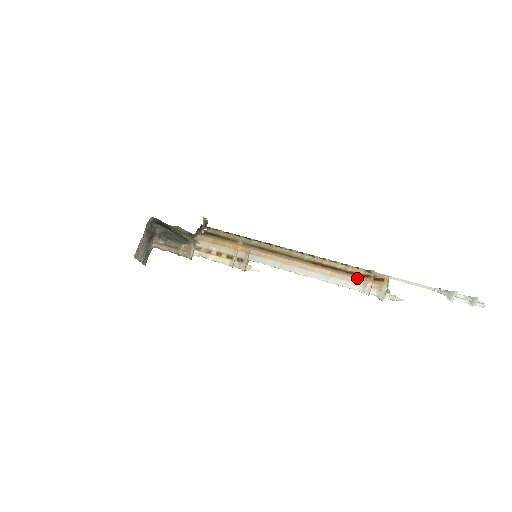
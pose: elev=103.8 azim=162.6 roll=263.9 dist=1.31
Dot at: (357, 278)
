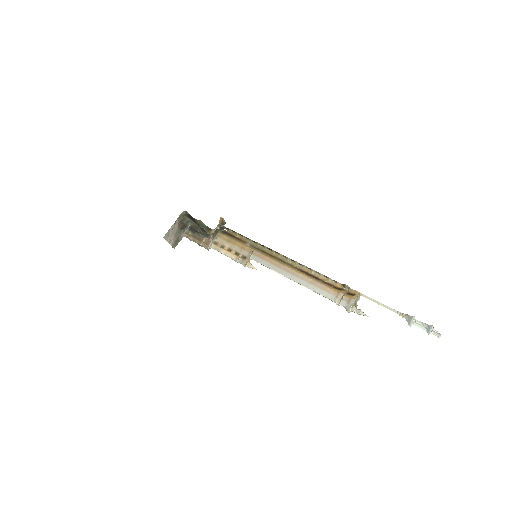
Dot at: (332, 289)
